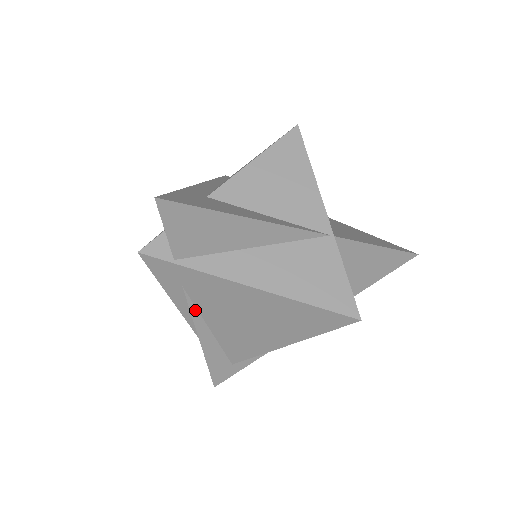
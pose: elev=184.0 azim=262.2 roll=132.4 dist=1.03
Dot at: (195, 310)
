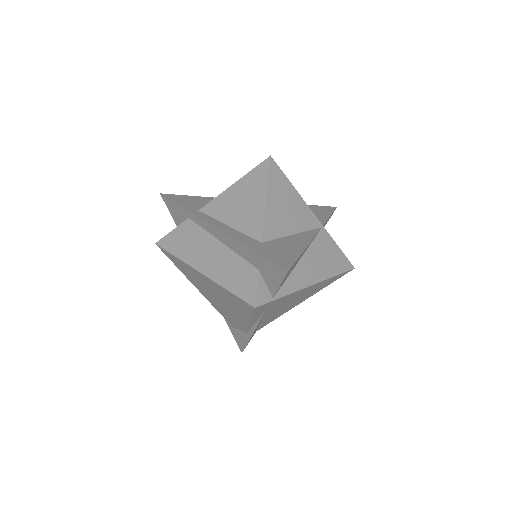
Dot at: (262, 317)
